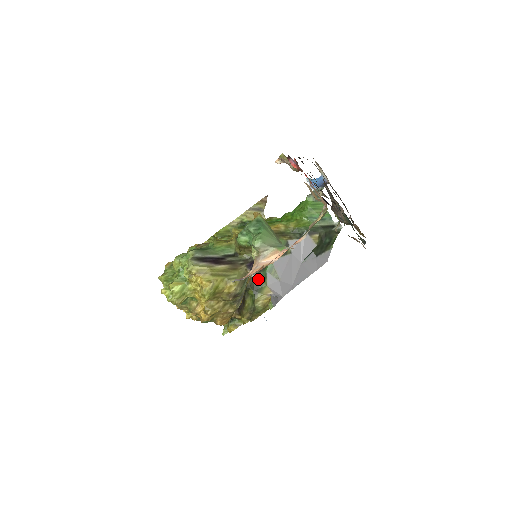
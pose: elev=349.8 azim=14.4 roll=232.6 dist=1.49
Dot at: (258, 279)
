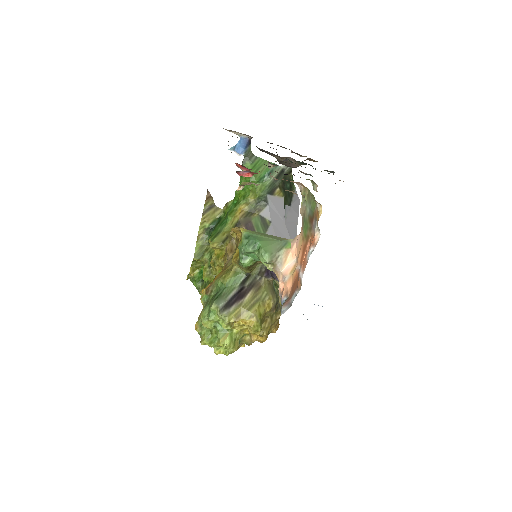
Dot at: occluded
